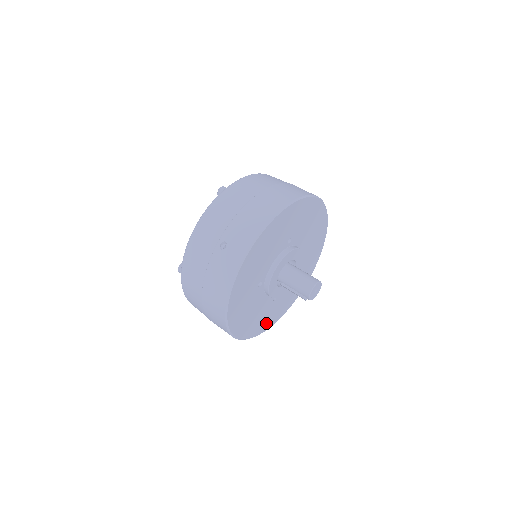
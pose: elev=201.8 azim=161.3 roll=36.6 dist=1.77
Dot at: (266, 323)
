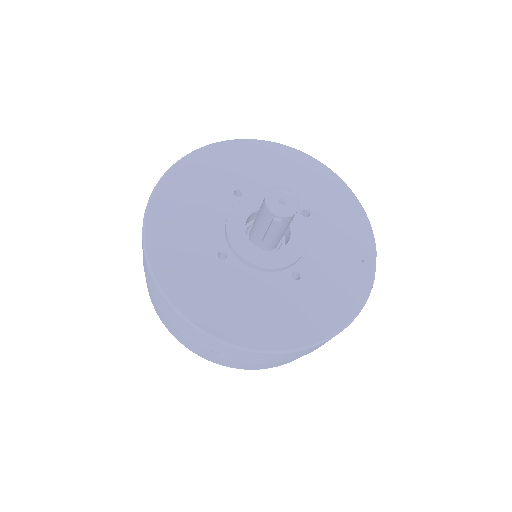
Dot at: (318, 321)
